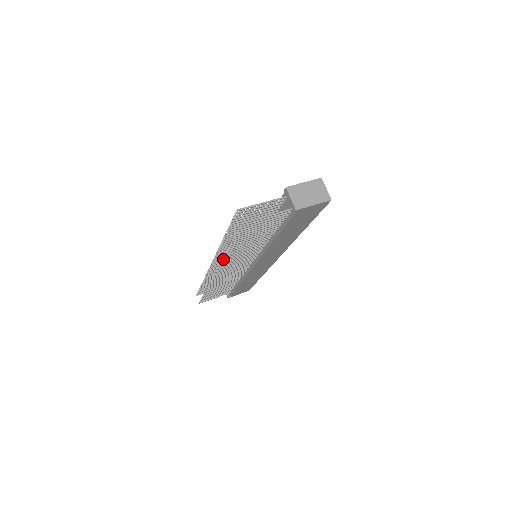
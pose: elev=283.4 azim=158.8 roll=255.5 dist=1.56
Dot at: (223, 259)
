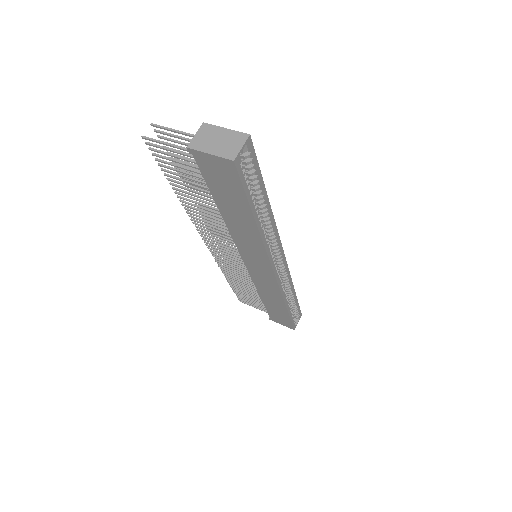
Dot at: (187, 212)
